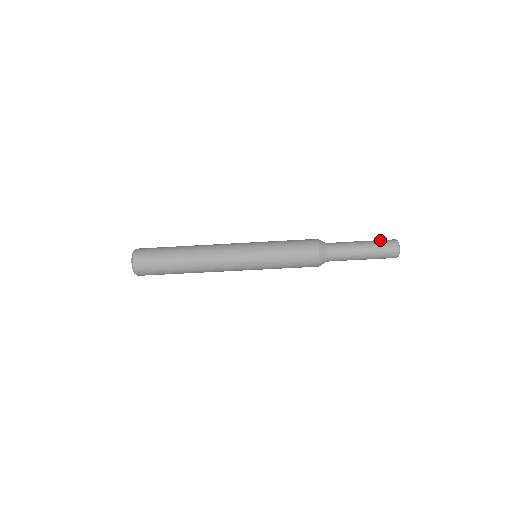
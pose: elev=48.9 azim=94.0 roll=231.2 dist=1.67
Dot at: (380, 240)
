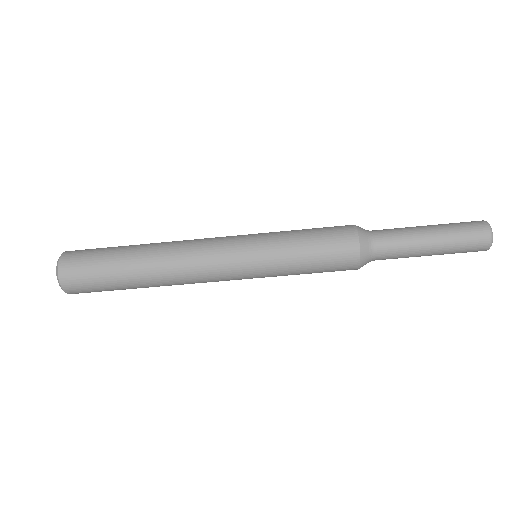
Dot at: (463, 231)
